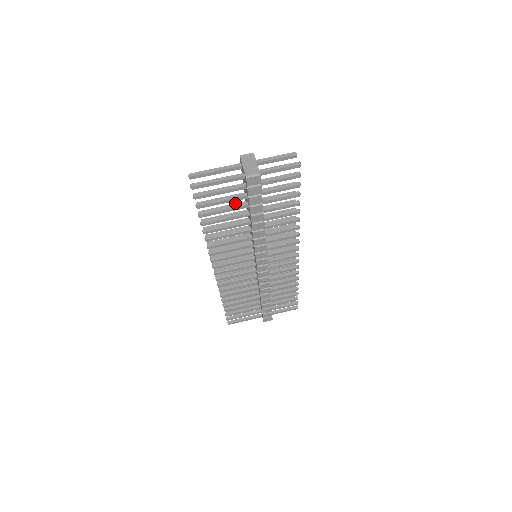
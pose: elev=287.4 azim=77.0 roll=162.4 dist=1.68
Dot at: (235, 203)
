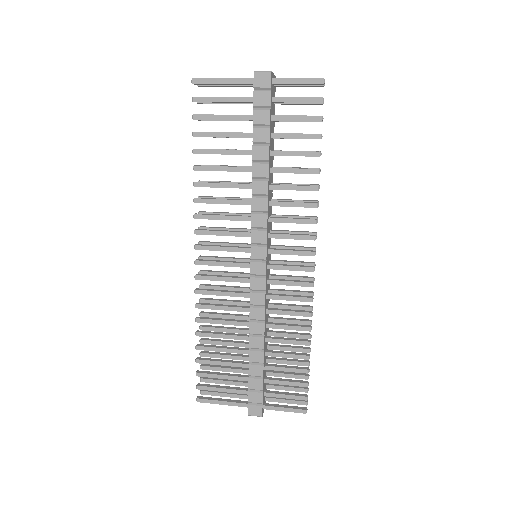
Dot at: occluded
